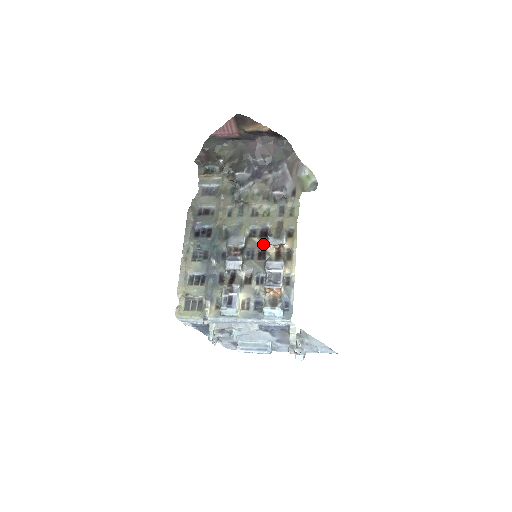
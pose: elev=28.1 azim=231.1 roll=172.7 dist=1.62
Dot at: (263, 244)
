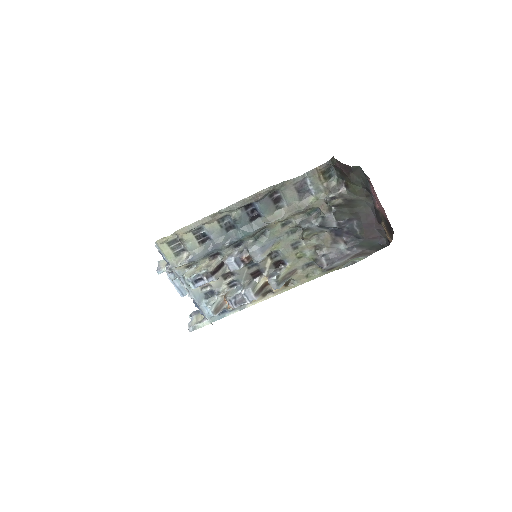
Dot at: (267, 270)
